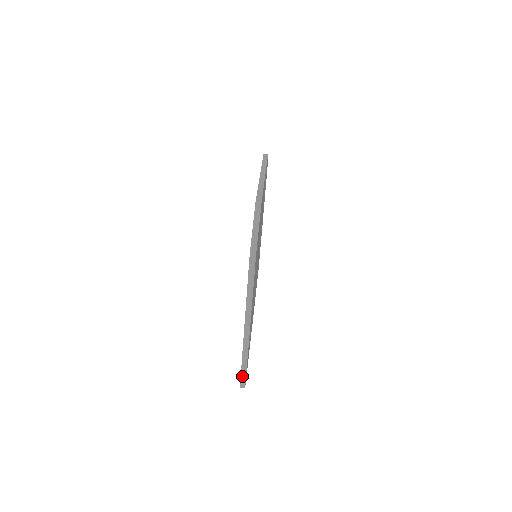
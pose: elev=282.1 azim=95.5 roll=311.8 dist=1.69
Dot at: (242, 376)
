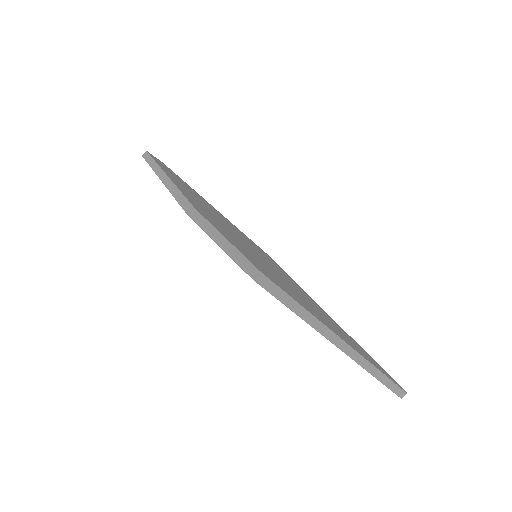
Dot at: (392, 388)
